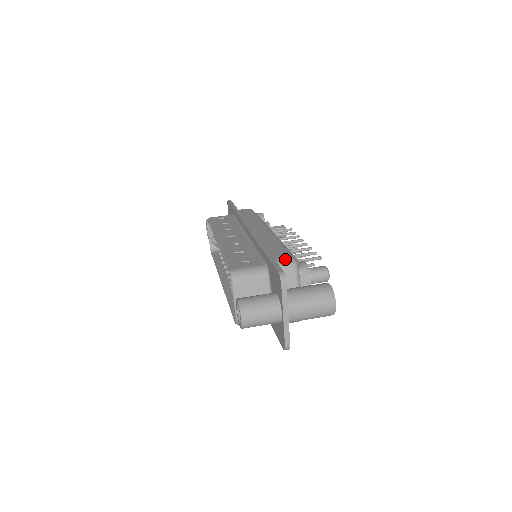
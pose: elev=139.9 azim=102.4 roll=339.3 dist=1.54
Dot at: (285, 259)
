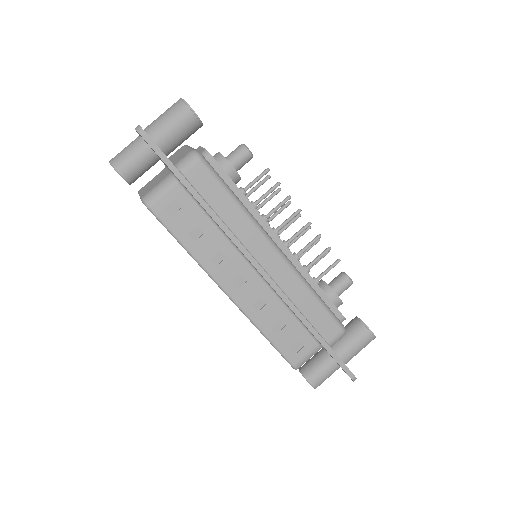
Dot at: (338, 337)
